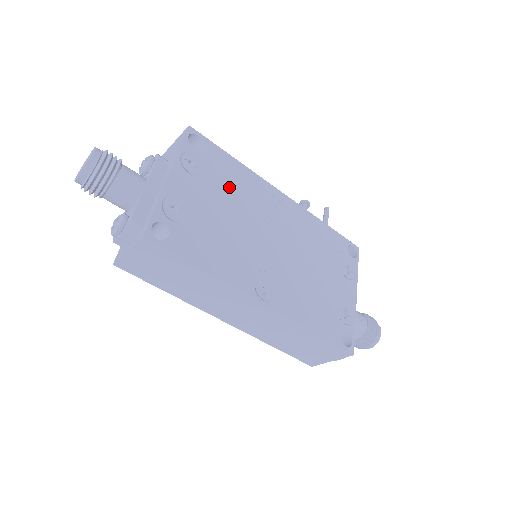
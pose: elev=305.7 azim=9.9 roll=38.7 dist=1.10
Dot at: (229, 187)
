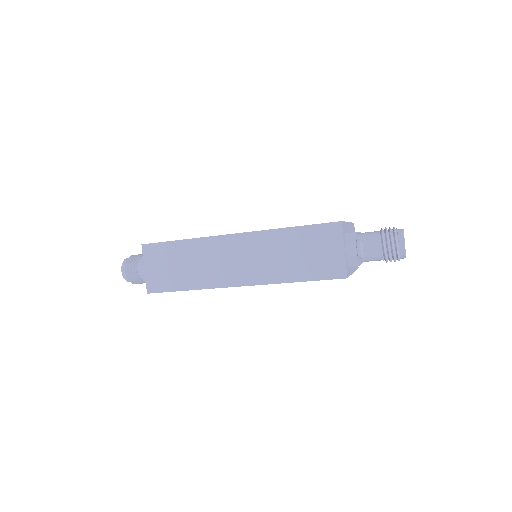
Dot at: occluded
